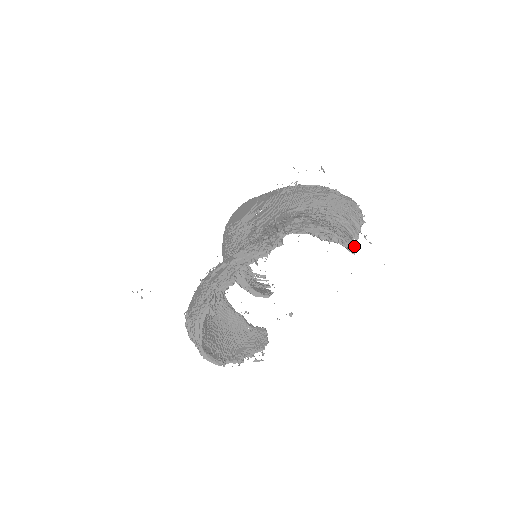
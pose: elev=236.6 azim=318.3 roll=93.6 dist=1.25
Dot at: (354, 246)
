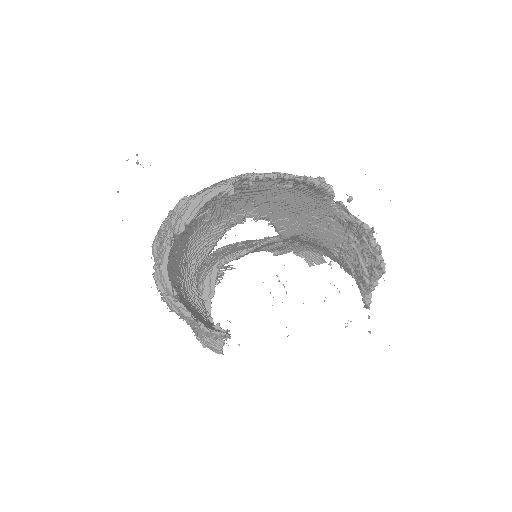
Dot at: occluded
